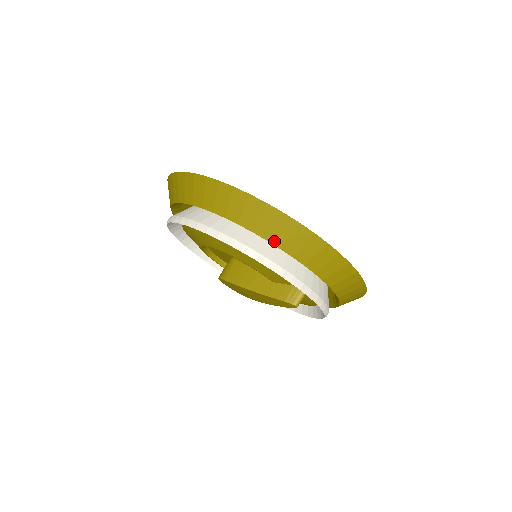
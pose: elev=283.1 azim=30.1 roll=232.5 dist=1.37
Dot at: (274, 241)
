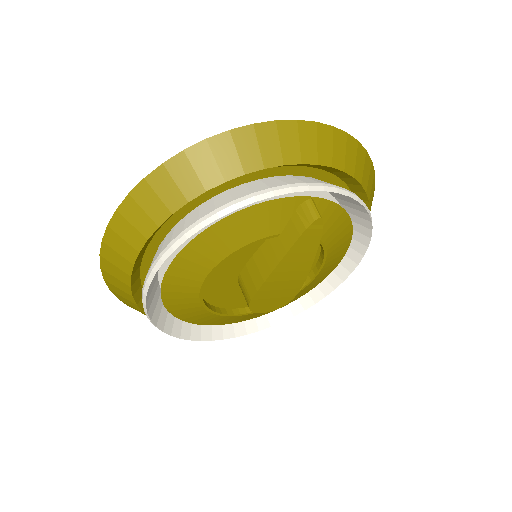
Dot at: (213, 183)
